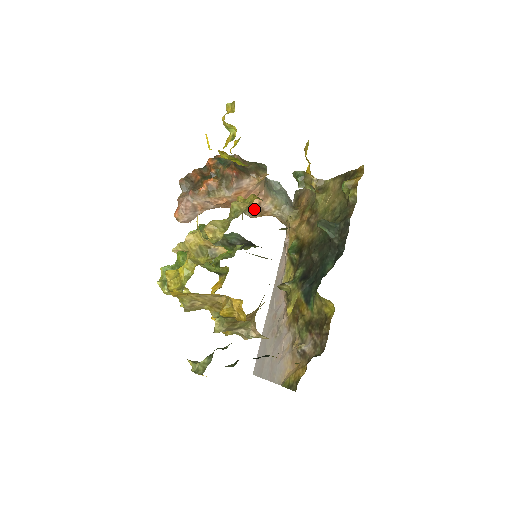
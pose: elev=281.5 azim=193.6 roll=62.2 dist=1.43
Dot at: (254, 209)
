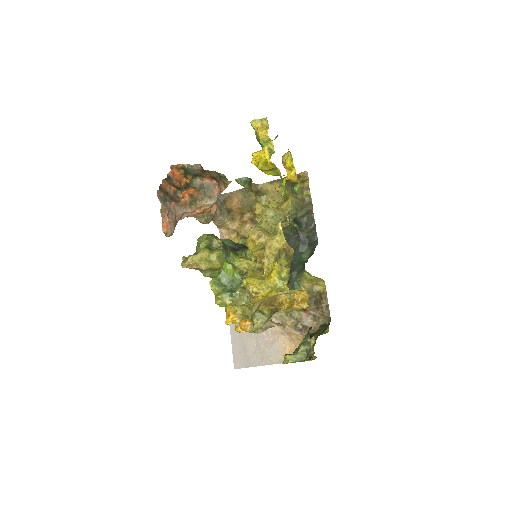
Dot at: (210, 215)
